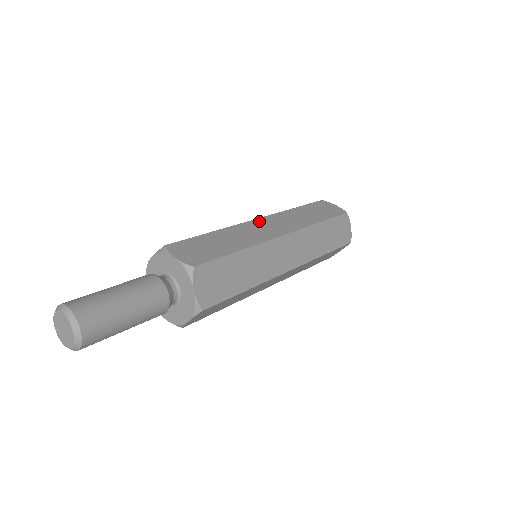
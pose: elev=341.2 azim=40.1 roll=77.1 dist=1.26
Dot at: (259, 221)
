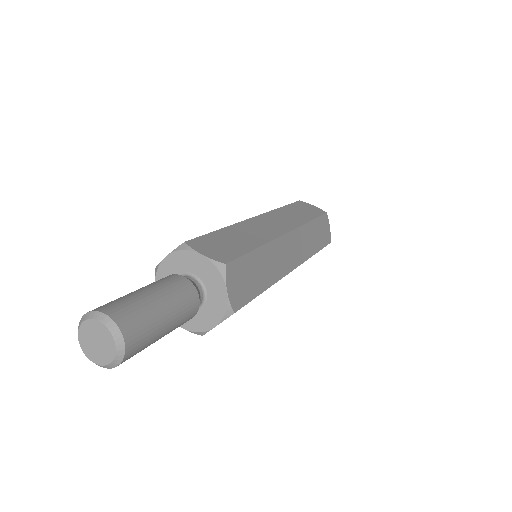
Dot at: occluded
